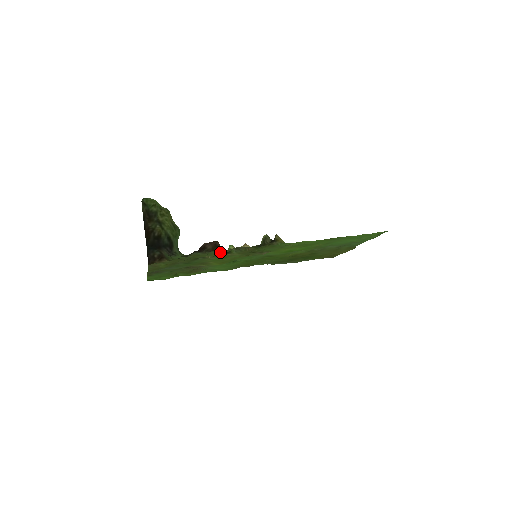
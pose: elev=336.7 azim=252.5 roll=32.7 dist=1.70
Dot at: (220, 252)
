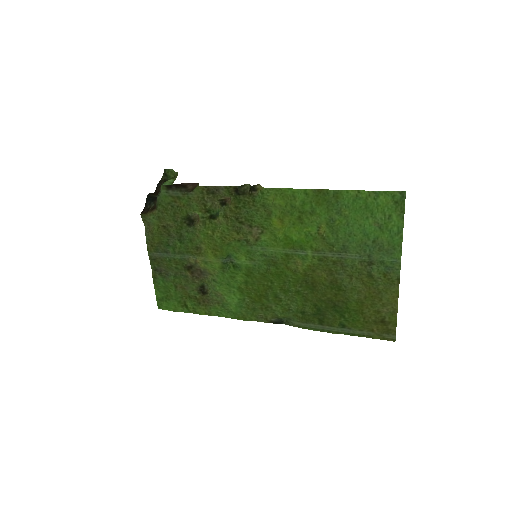
Dot at: (201, 201)
